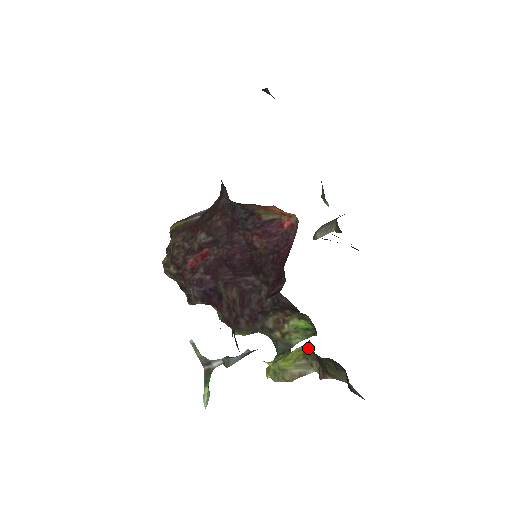
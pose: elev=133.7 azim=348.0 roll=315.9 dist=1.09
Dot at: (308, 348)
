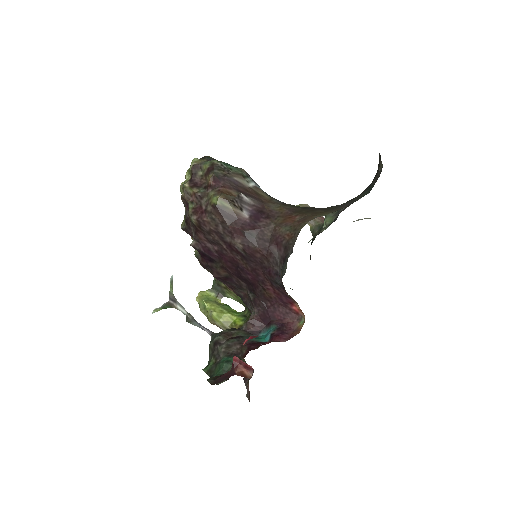
Dot at: occluded
